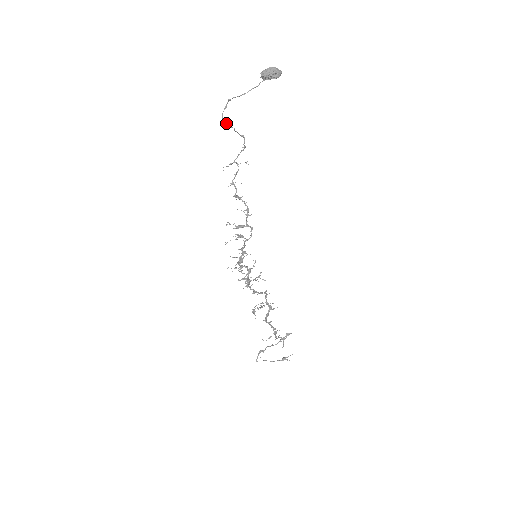
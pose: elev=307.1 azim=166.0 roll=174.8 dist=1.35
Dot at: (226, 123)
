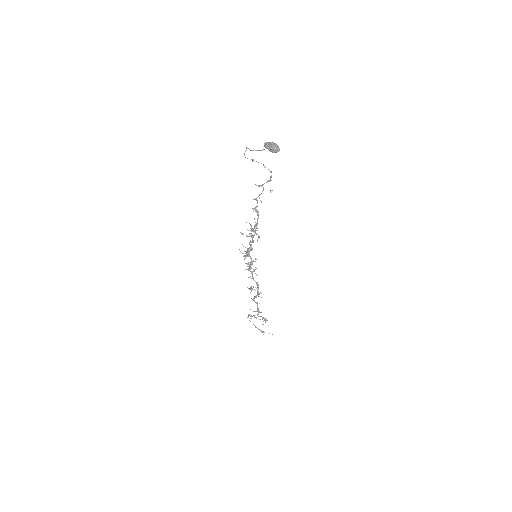
Dot at: occluded
